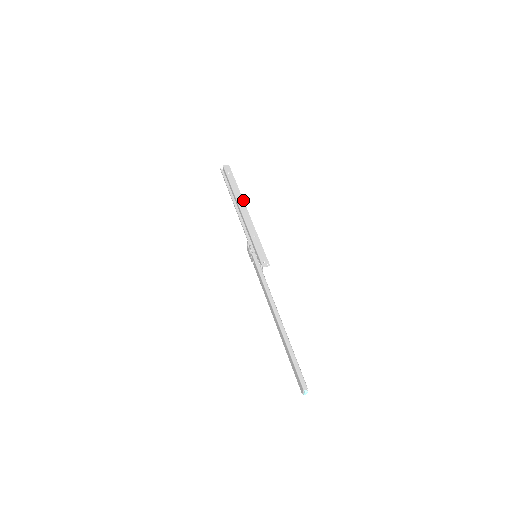
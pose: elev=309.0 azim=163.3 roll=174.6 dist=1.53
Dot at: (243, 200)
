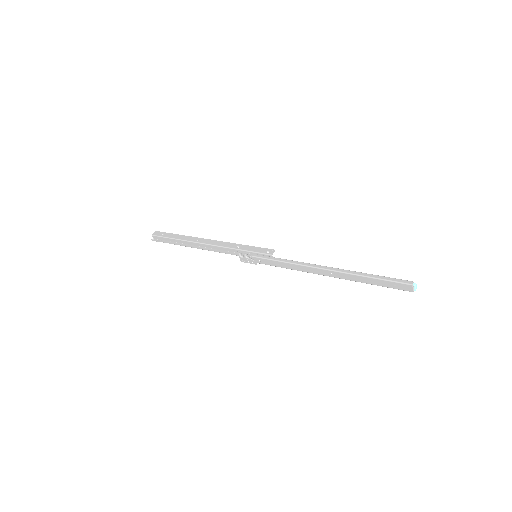
Dot at: (197, 238)
